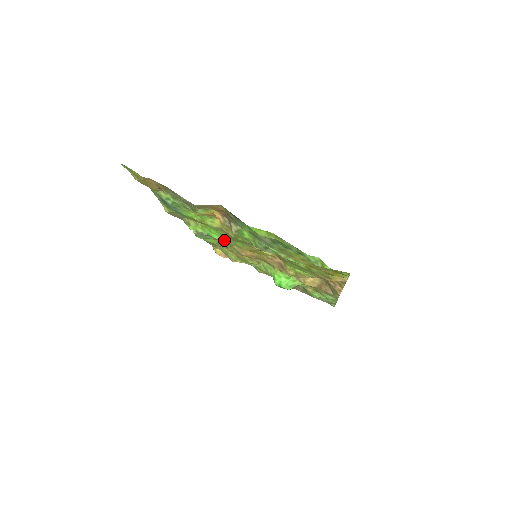
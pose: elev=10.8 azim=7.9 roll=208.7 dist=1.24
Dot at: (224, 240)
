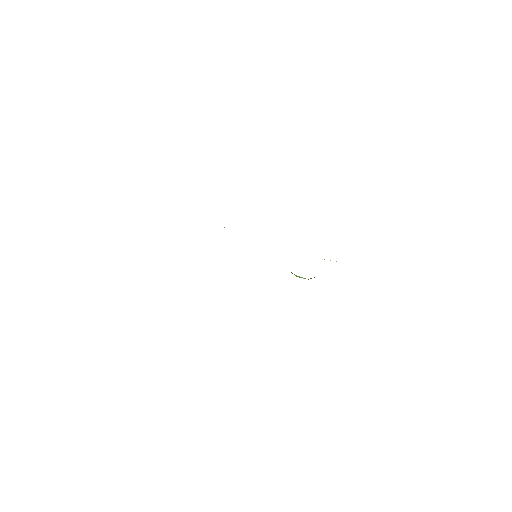
Dot at: occluded
